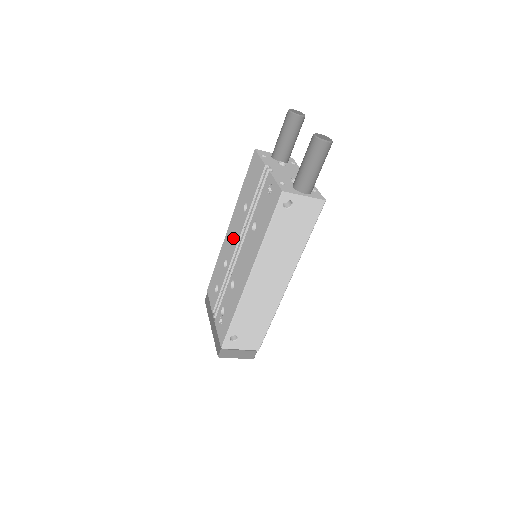
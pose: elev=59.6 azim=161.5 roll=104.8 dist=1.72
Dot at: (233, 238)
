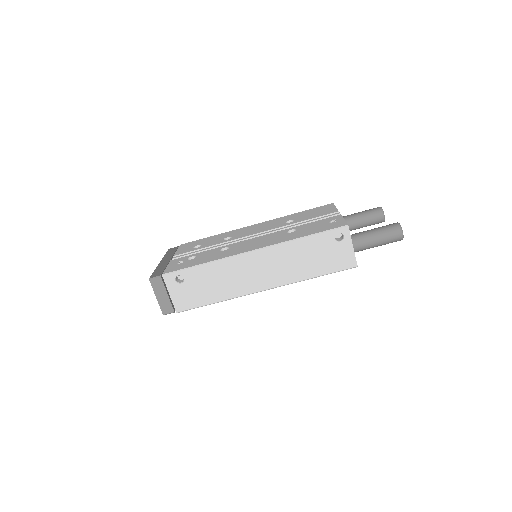
Dot at: (255, 230)
